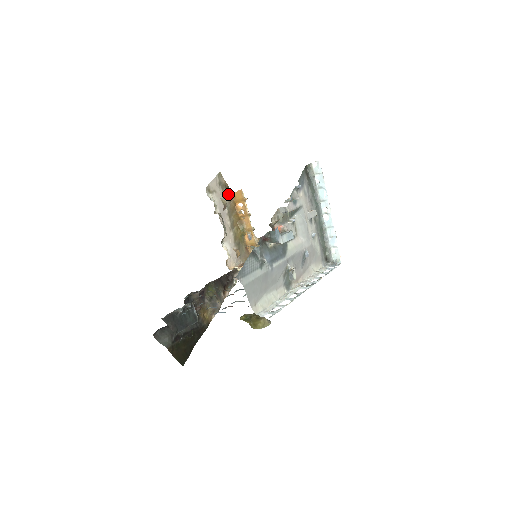
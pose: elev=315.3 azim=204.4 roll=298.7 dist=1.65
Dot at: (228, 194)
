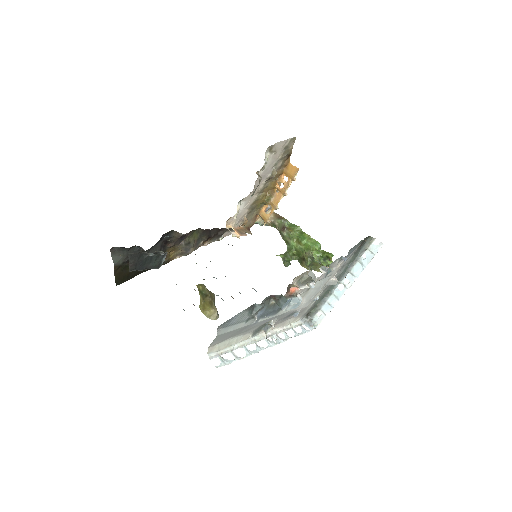
Dot at: (284, 160)
